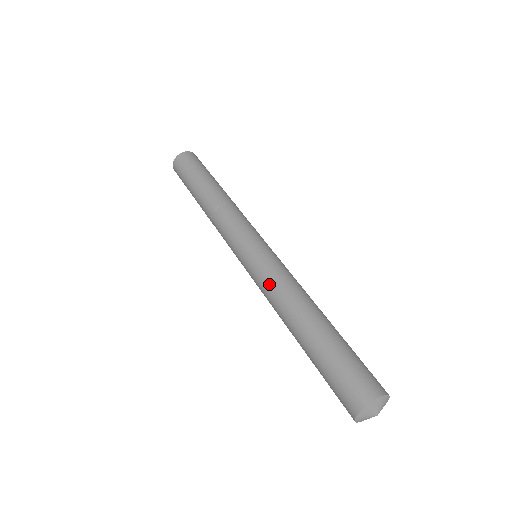
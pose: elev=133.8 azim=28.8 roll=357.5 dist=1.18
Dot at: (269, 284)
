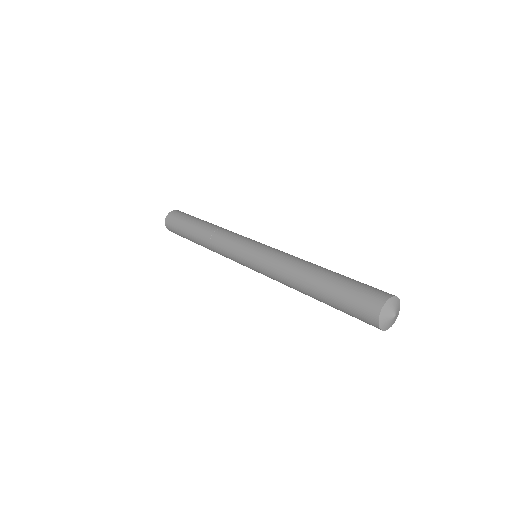
Dot at: (280, 256)
